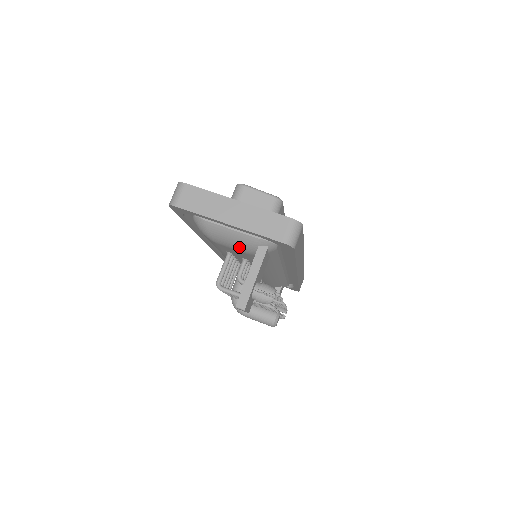
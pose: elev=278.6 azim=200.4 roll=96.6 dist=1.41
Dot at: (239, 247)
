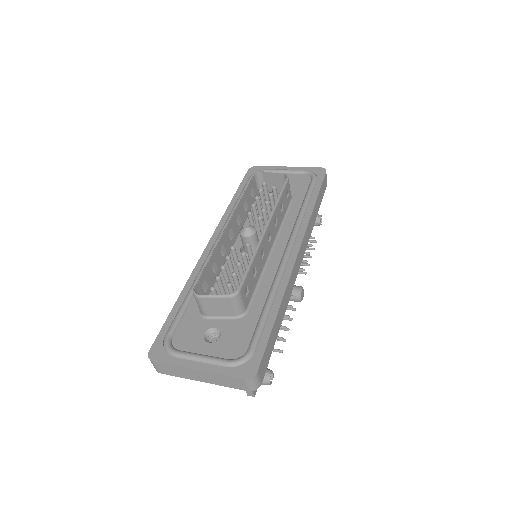
Dot at: occluded
